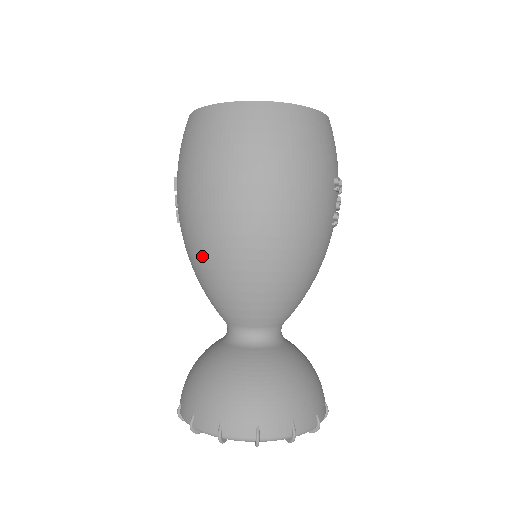
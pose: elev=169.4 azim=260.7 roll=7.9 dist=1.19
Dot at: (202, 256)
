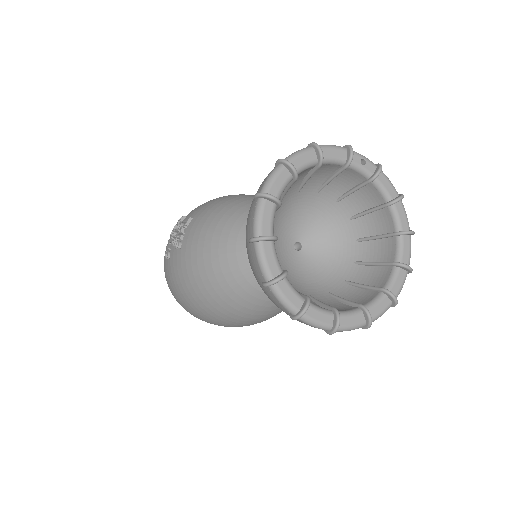
Dot at: (240, 196)
